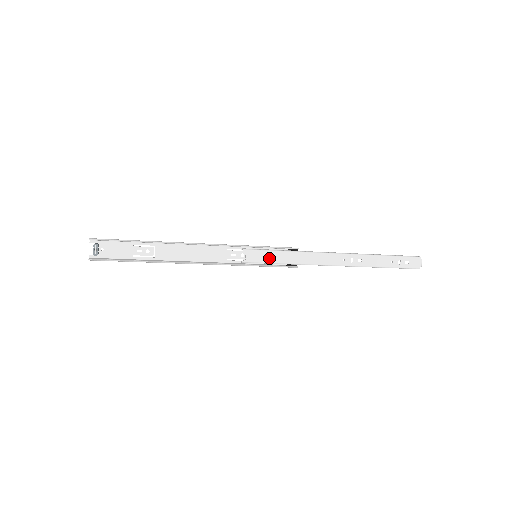
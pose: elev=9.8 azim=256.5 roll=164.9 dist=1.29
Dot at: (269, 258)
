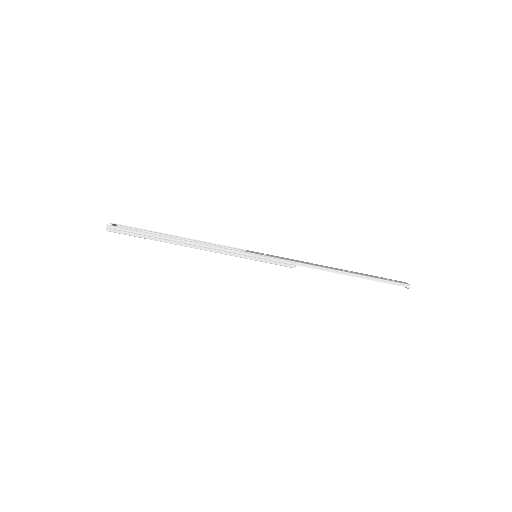
Dot at: (268, 255)
